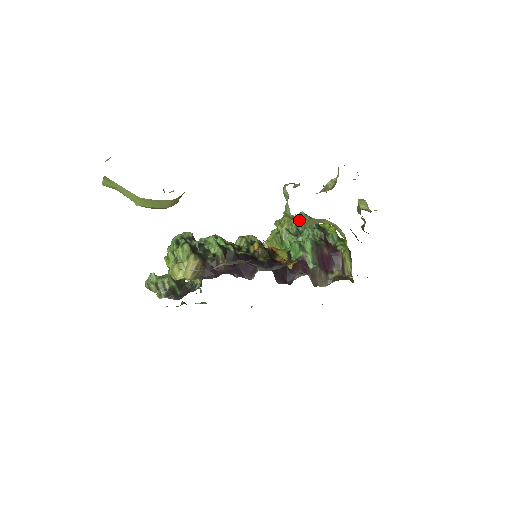
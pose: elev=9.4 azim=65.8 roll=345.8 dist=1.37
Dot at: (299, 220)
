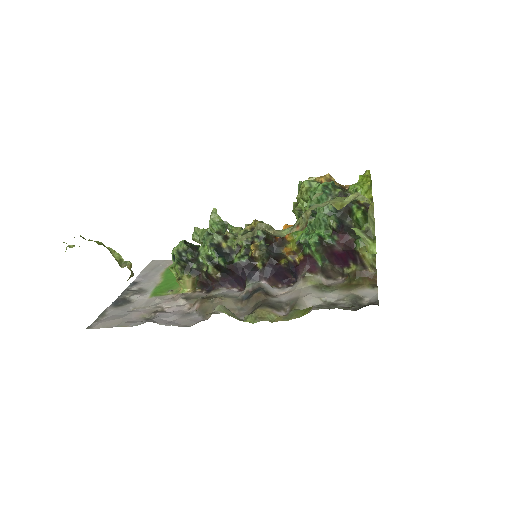
Dot at: occluded
